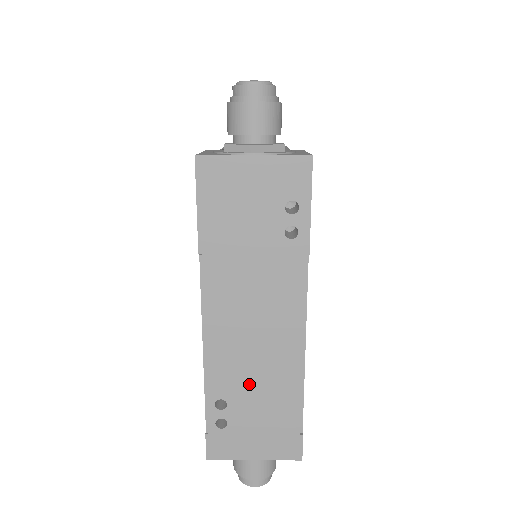
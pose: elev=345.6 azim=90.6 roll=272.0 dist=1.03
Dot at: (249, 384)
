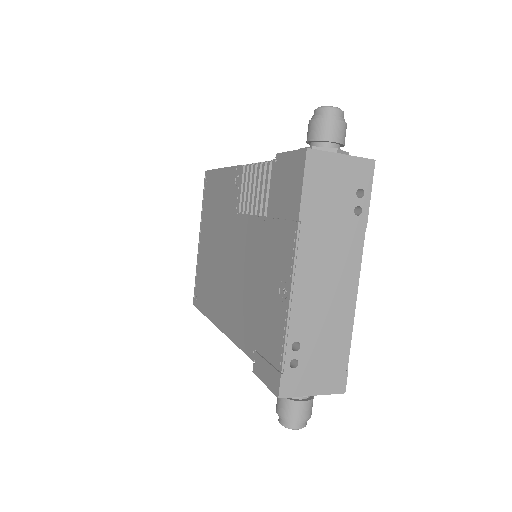
Dot at: (318, 328)
